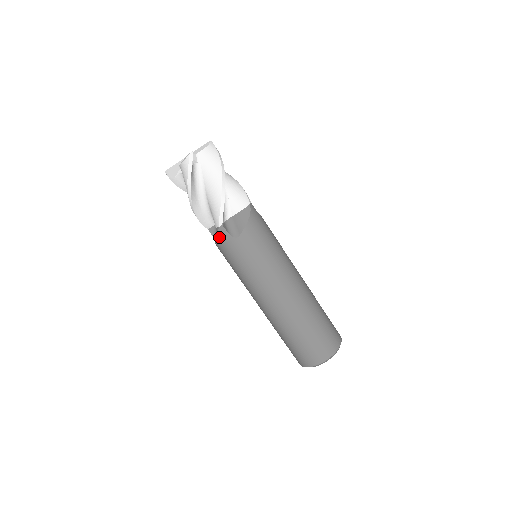
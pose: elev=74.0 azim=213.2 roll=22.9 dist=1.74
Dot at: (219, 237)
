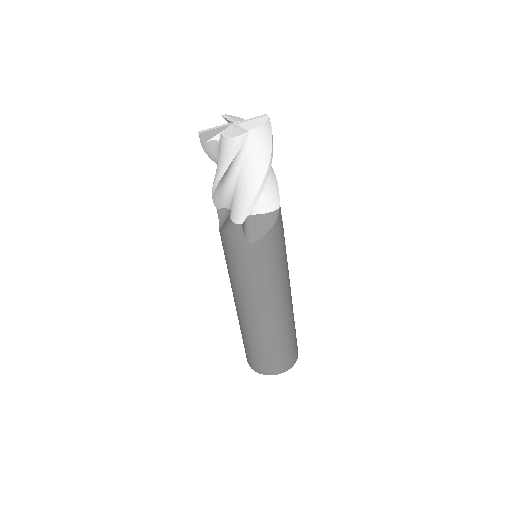
Dot at: (231, 233)
